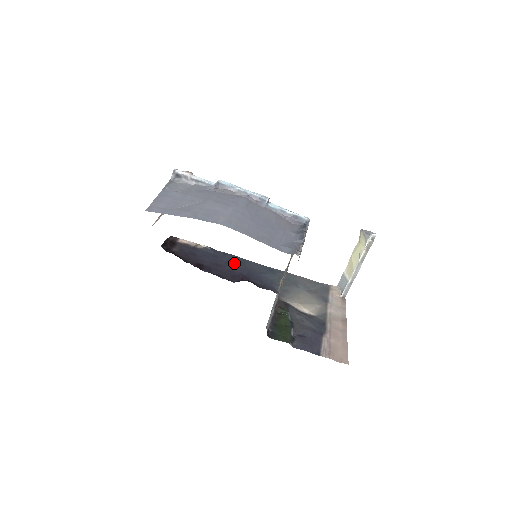
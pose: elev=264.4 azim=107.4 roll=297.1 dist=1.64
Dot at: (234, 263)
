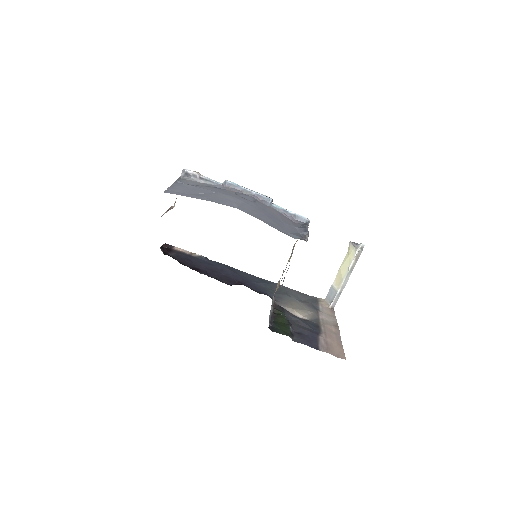
Dot at: (228, 271)
